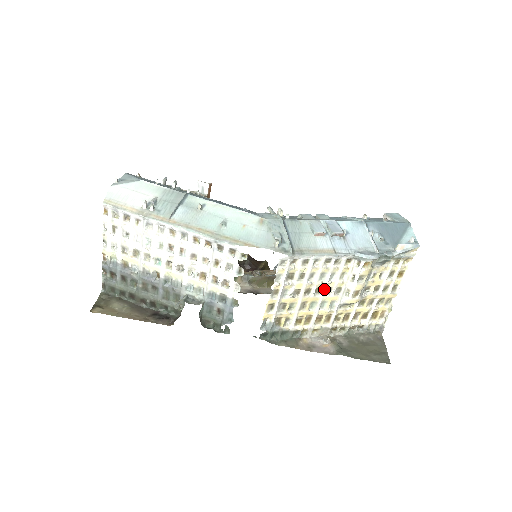
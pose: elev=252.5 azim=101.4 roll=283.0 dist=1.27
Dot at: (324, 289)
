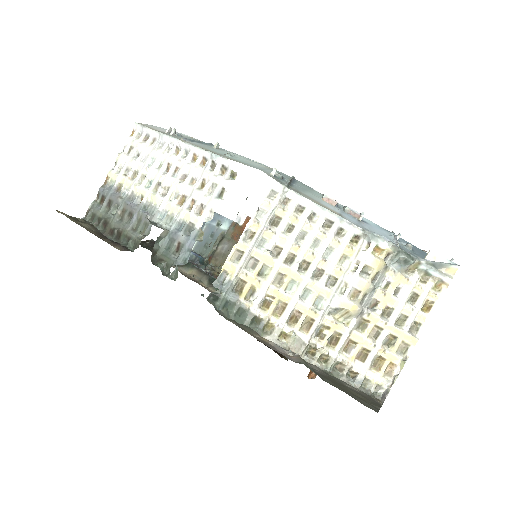
Dot at: (313, 266)
